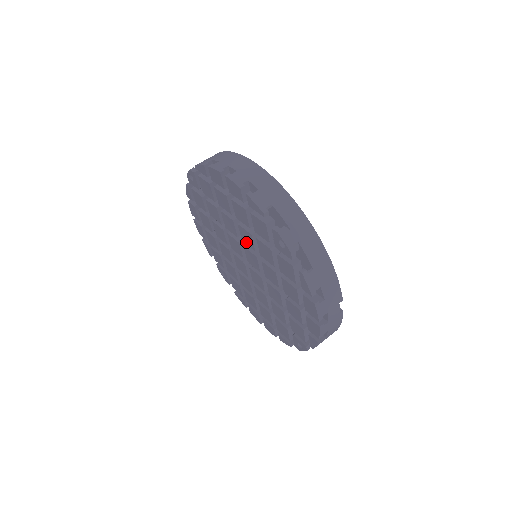
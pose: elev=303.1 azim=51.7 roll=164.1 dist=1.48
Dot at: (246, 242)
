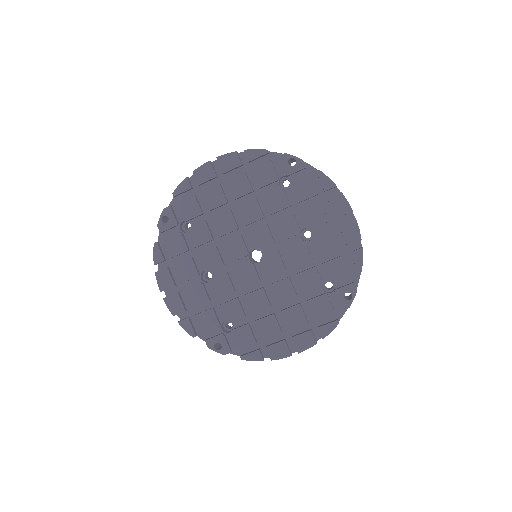
Dot at: (250, 220)
